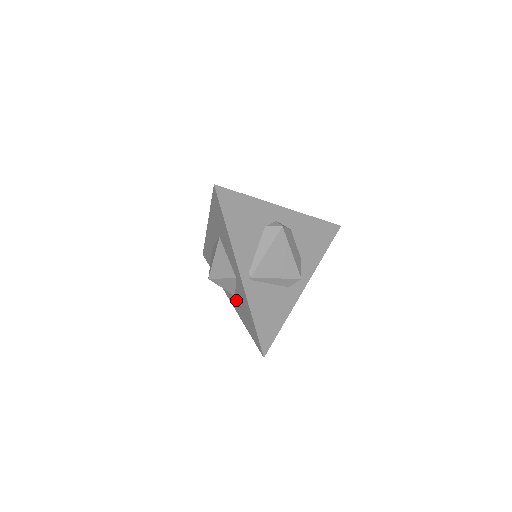
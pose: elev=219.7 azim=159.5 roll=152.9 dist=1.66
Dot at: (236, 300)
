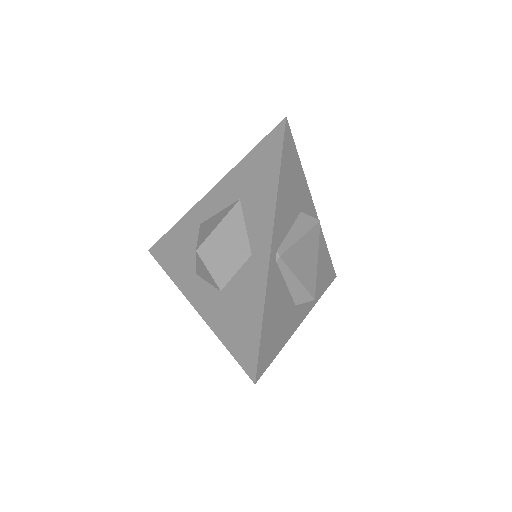
Dot at: (220, 297)
